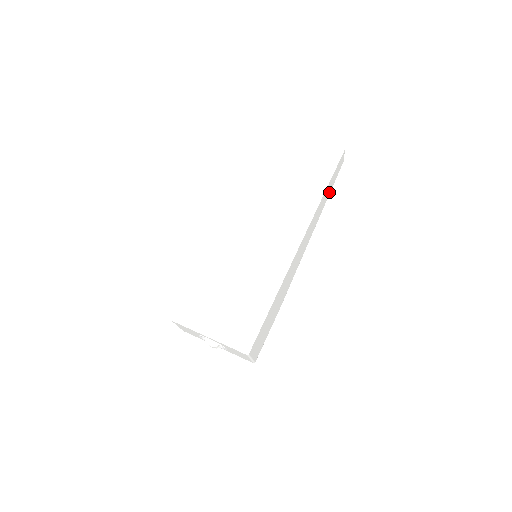
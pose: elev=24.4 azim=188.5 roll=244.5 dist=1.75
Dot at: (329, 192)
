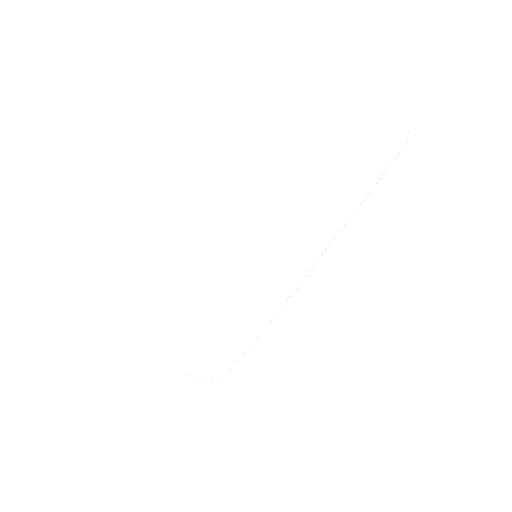
Dot at: (370, 186)
